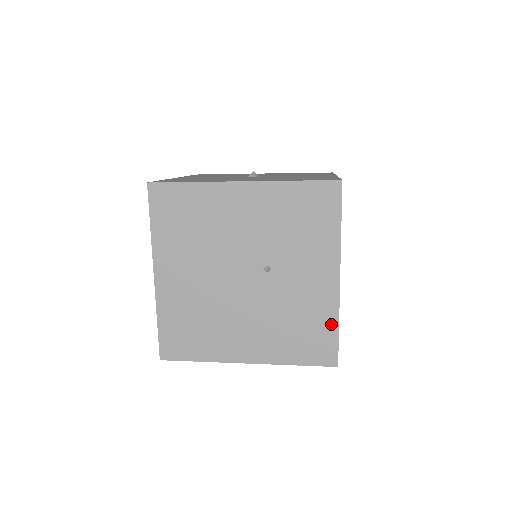
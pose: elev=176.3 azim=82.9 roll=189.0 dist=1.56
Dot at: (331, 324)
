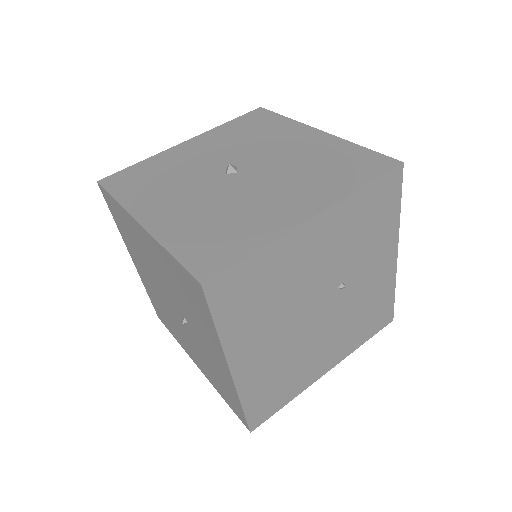
Dot at: (390, 294)
